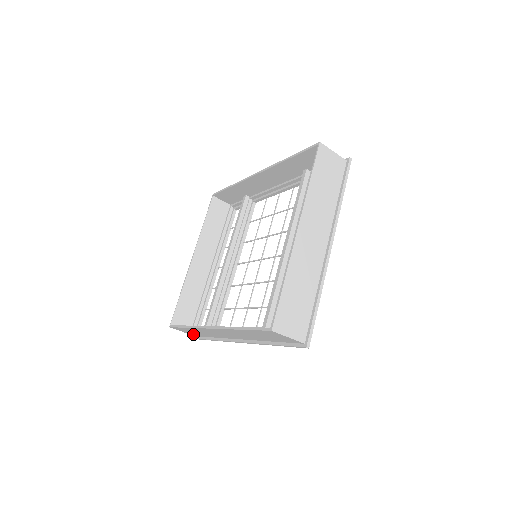
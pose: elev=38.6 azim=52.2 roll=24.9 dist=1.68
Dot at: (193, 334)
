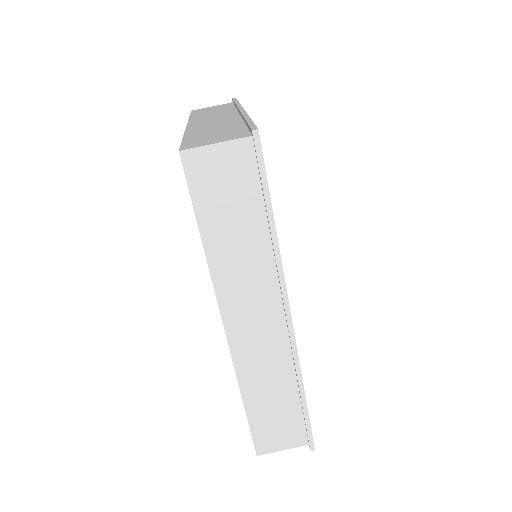
Dot at: (294, 435)
